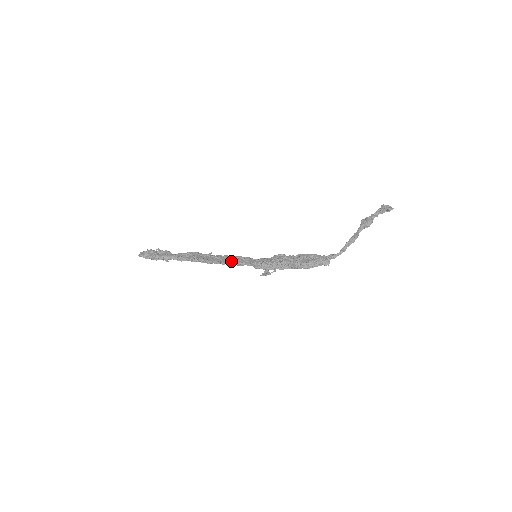
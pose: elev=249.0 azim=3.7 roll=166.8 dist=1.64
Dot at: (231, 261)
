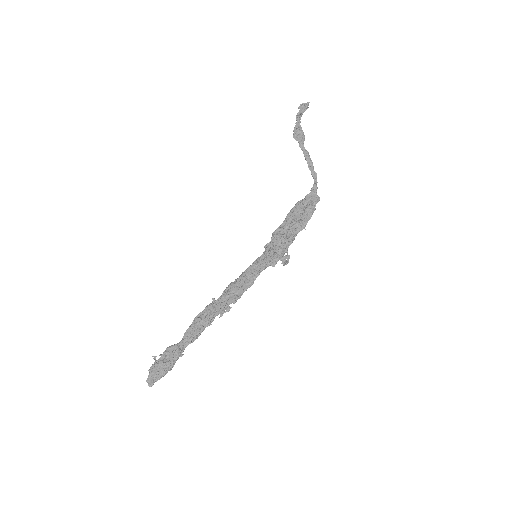
Dot at: (245, 284)
